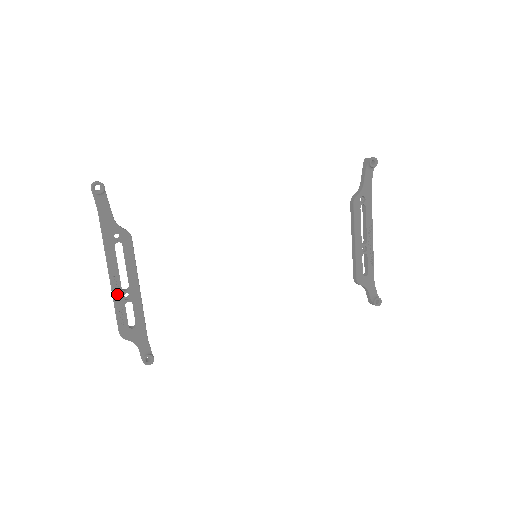
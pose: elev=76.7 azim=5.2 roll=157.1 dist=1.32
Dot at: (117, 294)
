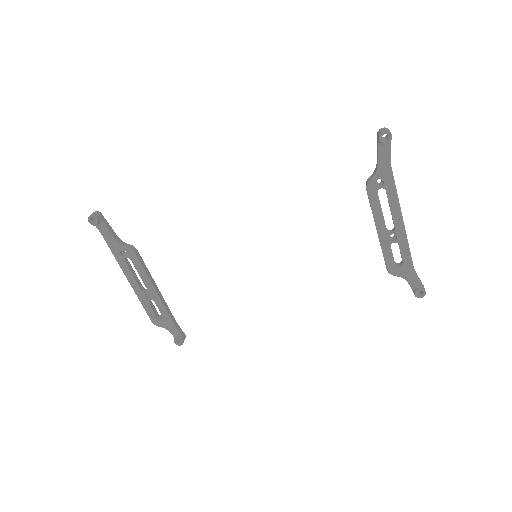
Dot at: (140, 295)
